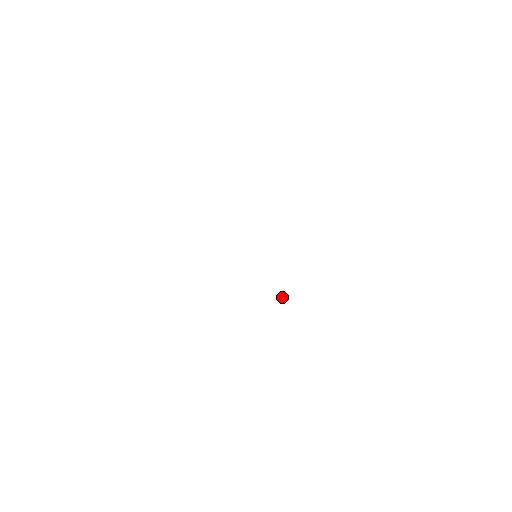
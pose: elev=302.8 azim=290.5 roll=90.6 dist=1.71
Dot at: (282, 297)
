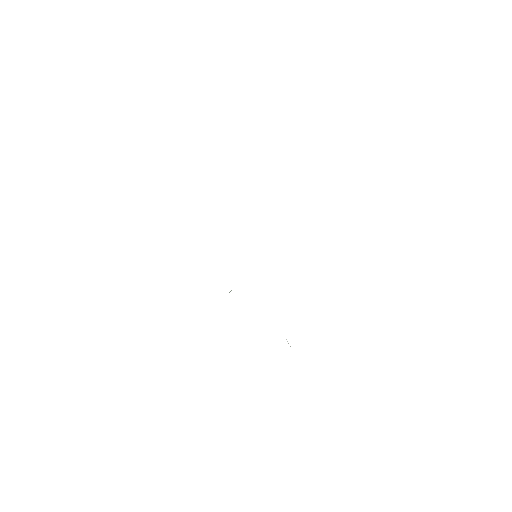
Dot at: occluded
